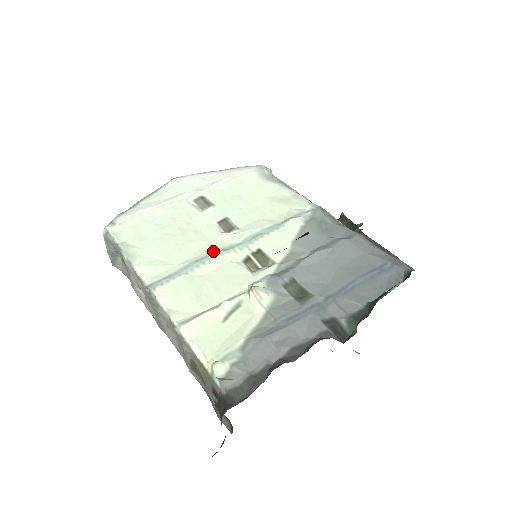
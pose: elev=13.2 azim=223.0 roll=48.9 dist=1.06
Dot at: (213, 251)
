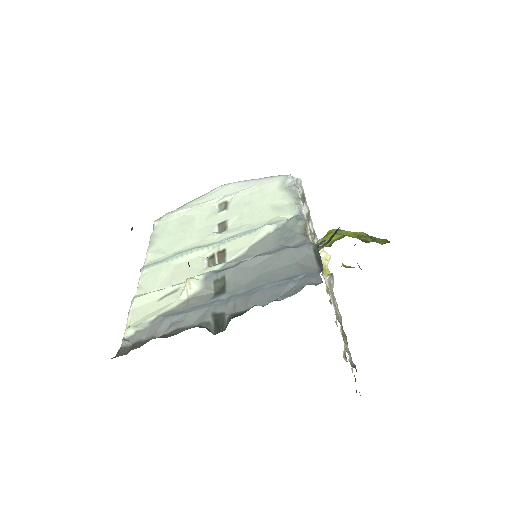
Dot at: (195, 247)
